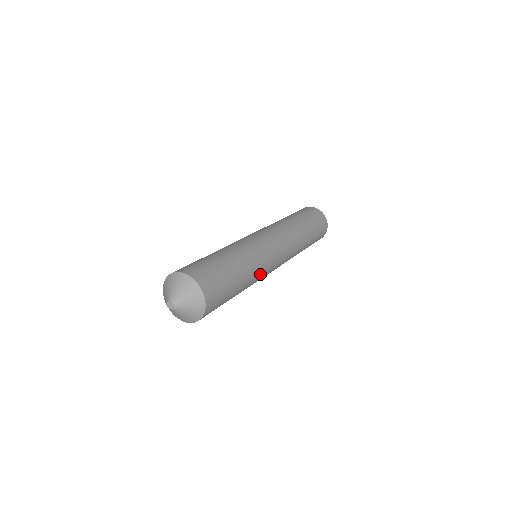
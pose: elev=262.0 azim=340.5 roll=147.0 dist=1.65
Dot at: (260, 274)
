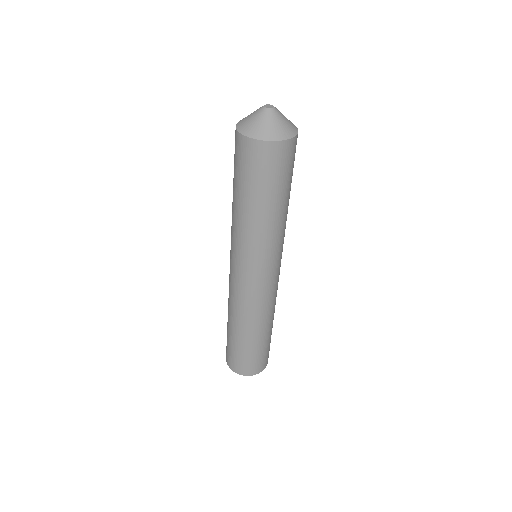
Dot at: occluded
